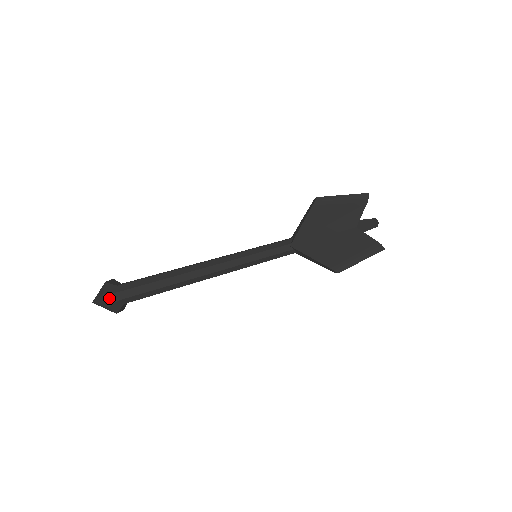
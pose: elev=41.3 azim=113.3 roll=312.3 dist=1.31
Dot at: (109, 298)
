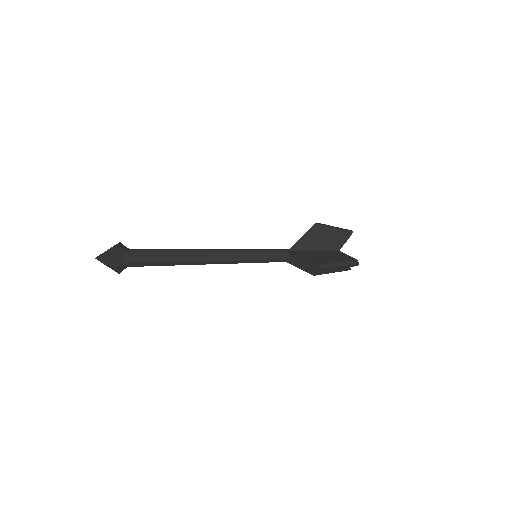
Dot at: (119, 250)
